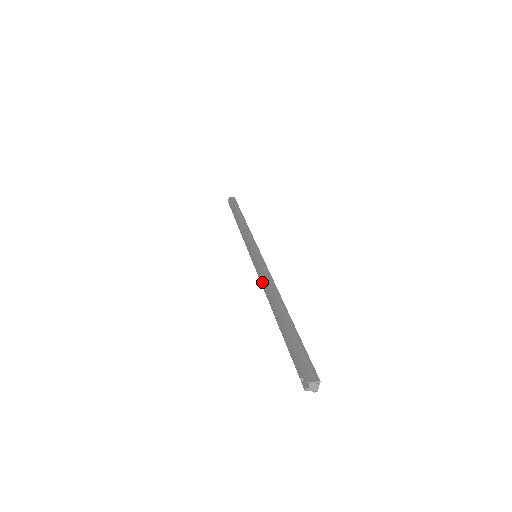
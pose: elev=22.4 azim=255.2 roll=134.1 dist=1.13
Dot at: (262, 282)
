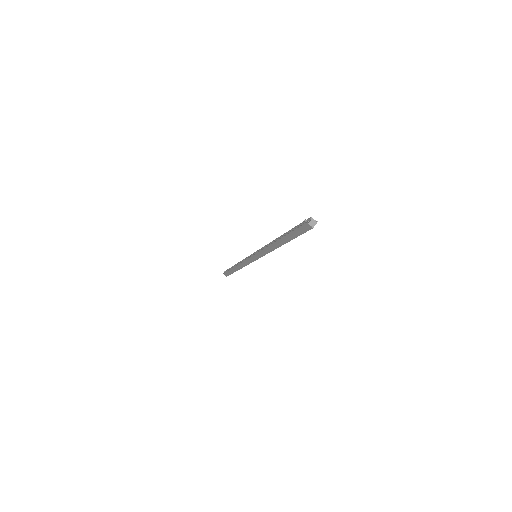
Dot at: (265, 247)
